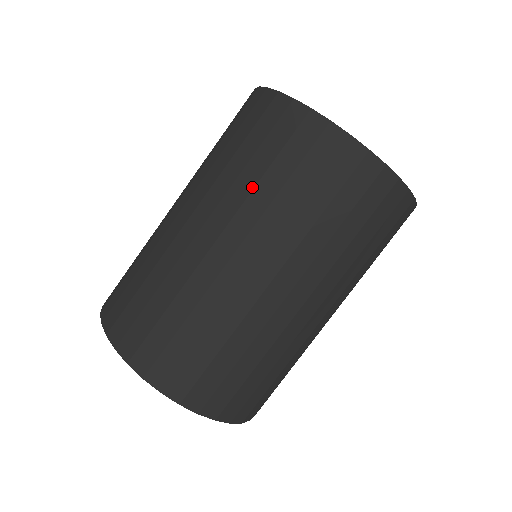
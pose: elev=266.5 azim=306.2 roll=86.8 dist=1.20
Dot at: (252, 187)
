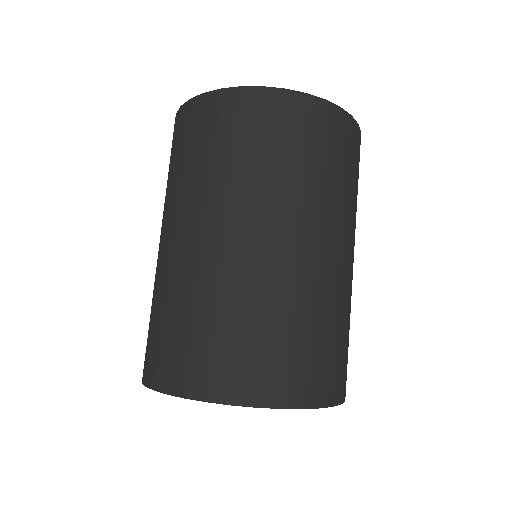
Dot at: (230, 173)
